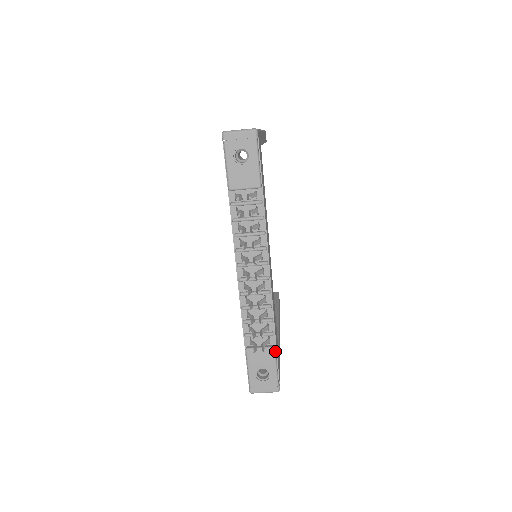
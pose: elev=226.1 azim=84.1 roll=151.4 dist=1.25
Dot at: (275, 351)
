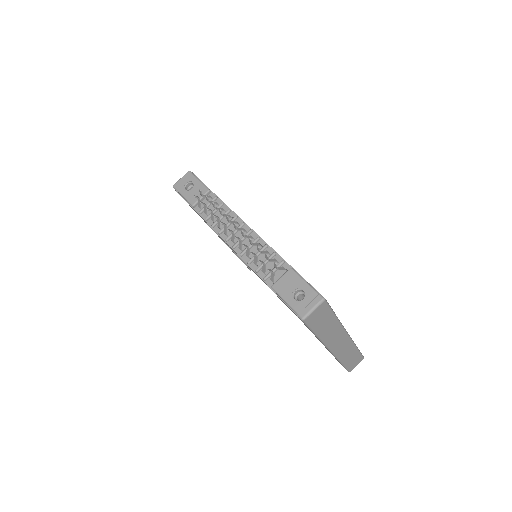
Dot at: (294, 270)
